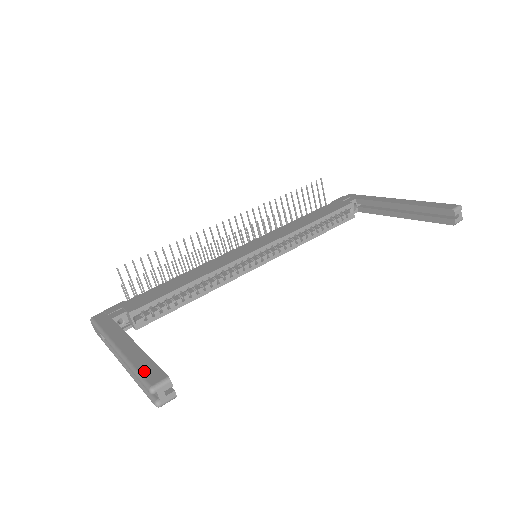
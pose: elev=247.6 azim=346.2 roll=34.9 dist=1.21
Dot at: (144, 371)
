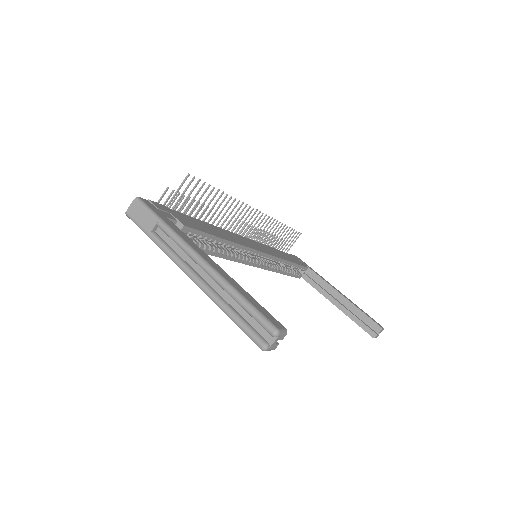
Dot at: (258, 307)
